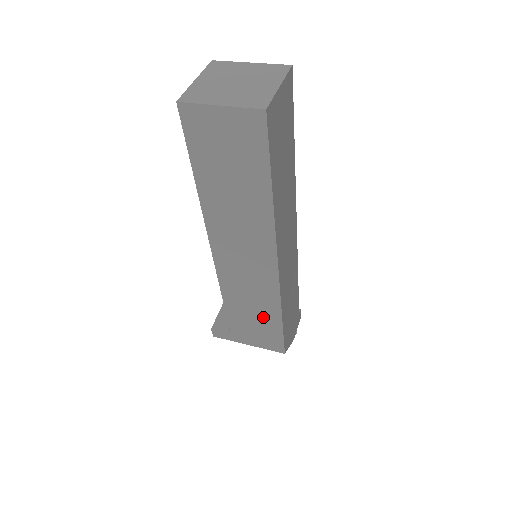
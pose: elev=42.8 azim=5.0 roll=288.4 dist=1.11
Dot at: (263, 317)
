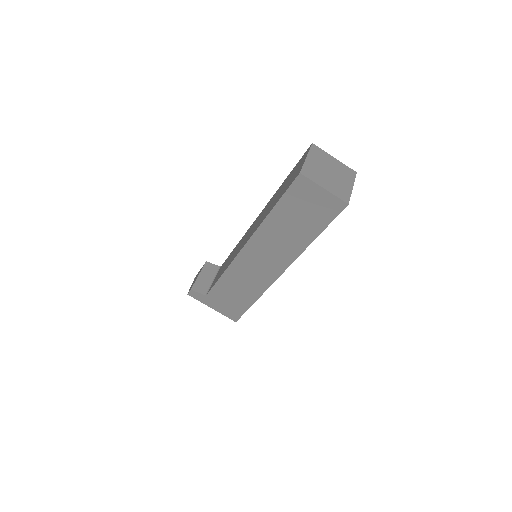
Dot at: (242, 296)
